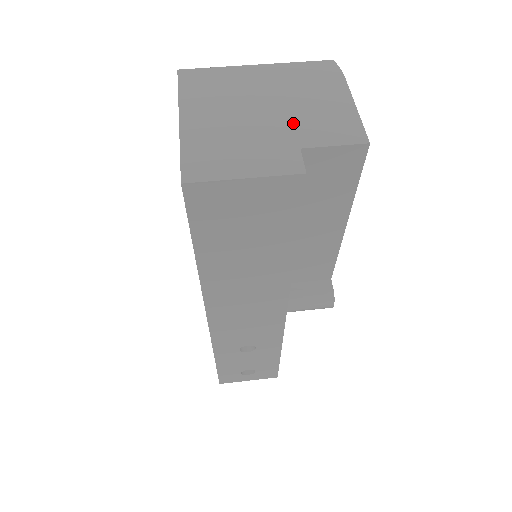
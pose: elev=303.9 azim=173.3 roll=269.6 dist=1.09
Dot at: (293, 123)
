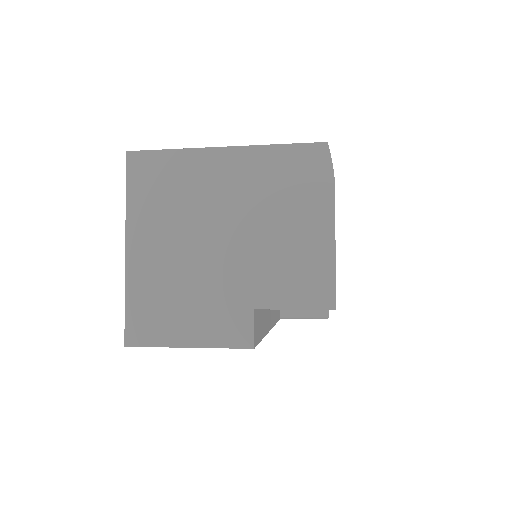
Dot at: (252, 265)
